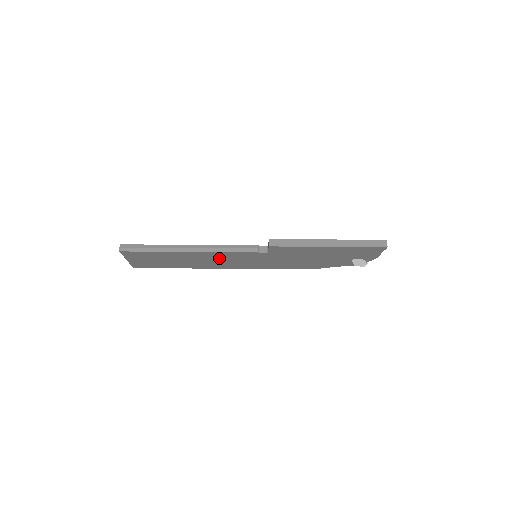
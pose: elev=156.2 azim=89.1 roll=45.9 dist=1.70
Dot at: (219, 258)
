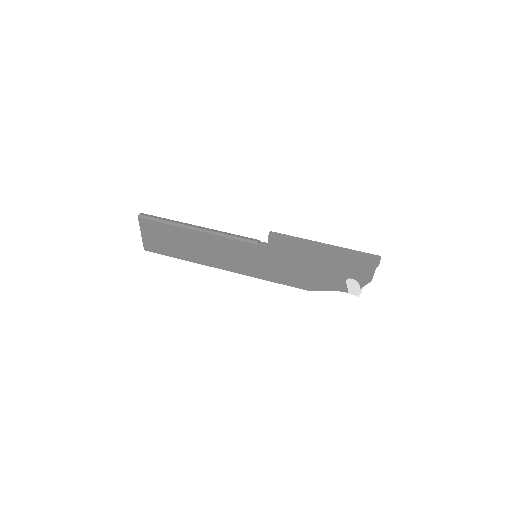
Dot at: (222, 249)
